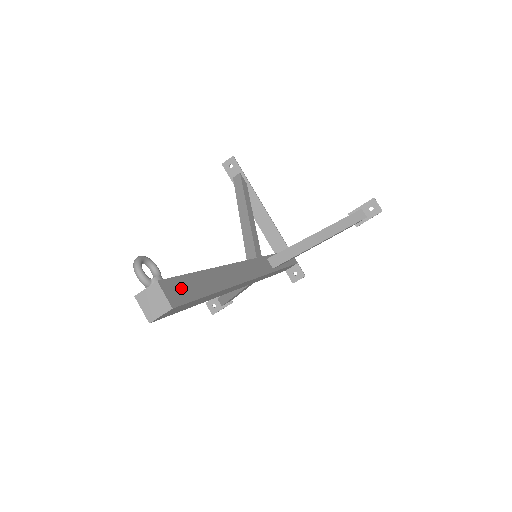
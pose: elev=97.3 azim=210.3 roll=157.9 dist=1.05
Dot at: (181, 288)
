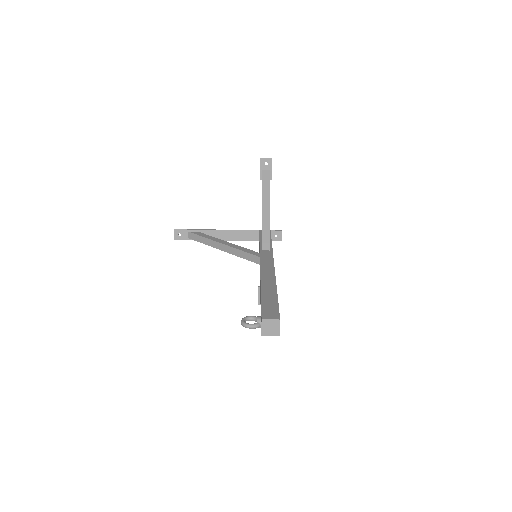
Dot at: (269, 310)
